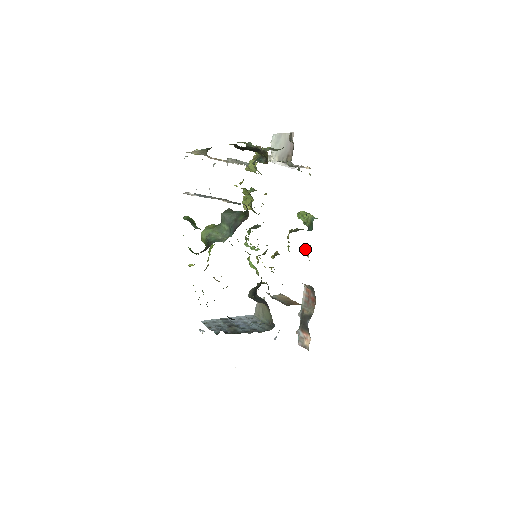
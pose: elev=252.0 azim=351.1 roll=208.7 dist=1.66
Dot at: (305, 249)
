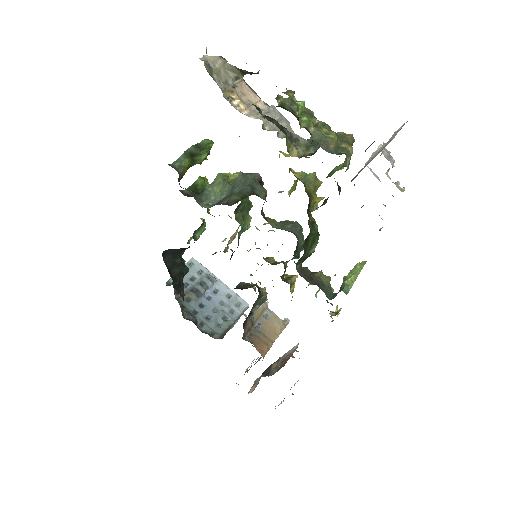
Dot at: occluded
